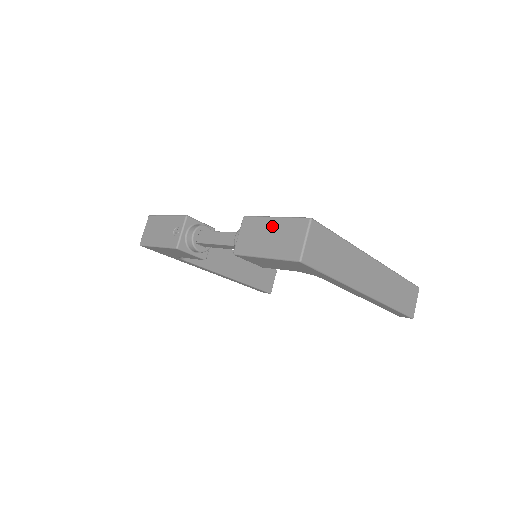
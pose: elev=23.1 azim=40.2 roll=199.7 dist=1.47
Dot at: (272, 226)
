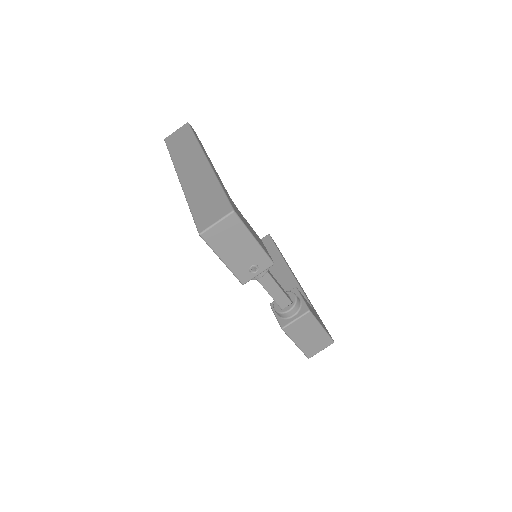
Dot at: (317, 332)
